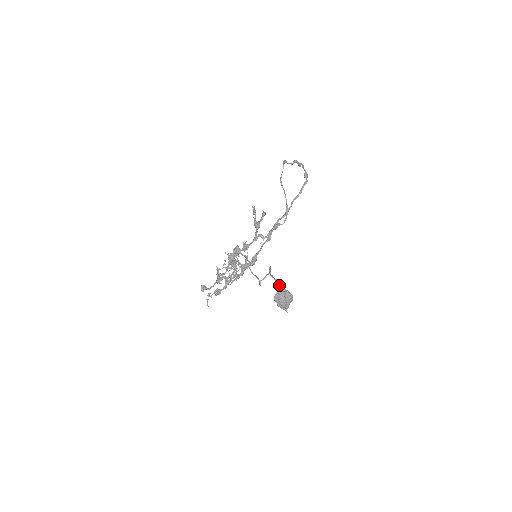
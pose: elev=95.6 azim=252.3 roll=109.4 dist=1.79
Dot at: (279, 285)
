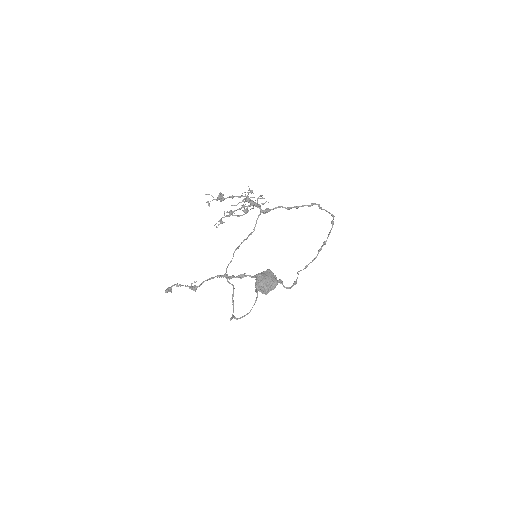
Dot at: occluded
